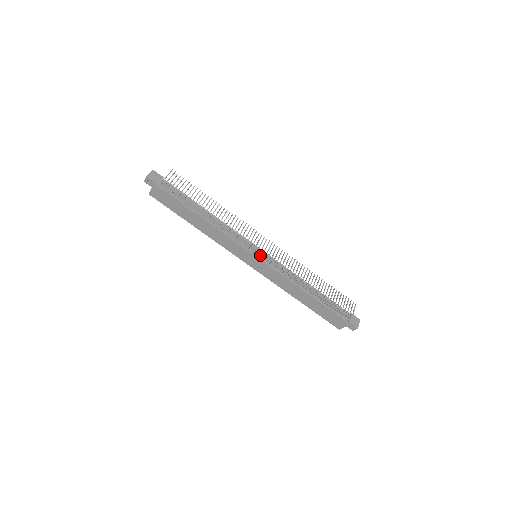
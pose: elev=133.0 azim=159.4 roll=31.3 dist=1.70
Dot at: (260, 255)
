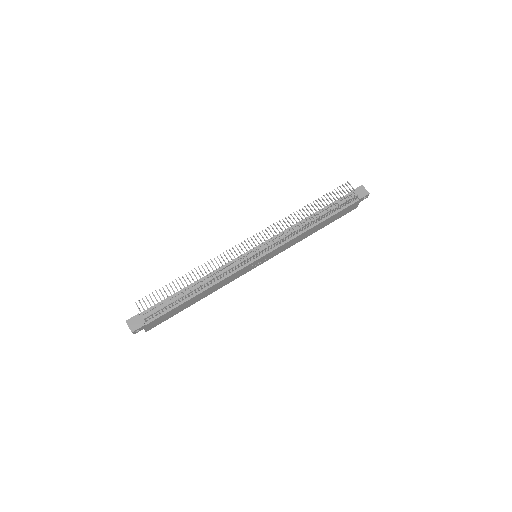
Dot at: (259, 255)
